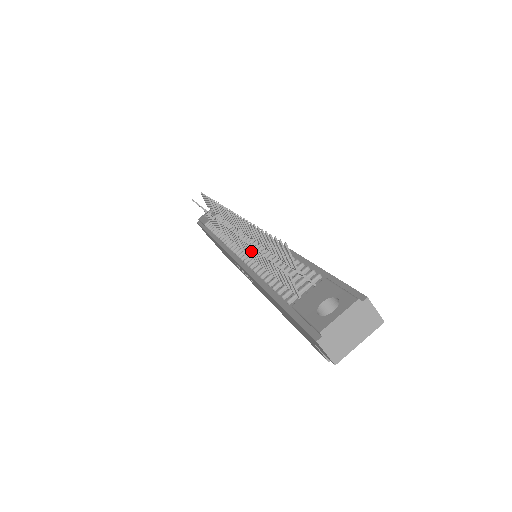
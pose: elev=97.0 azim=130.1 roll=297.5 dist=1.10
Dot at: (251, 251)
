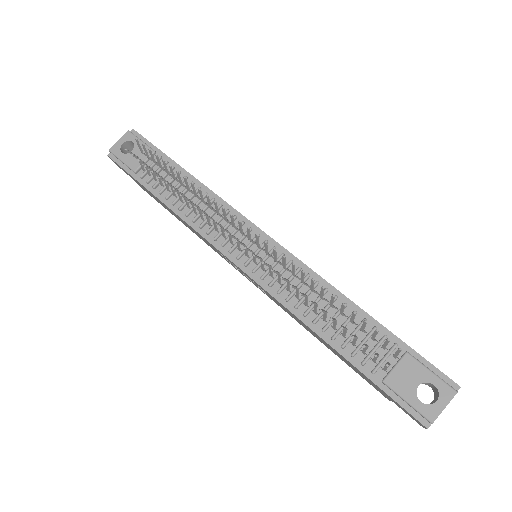
Dot at: (289, 286)
